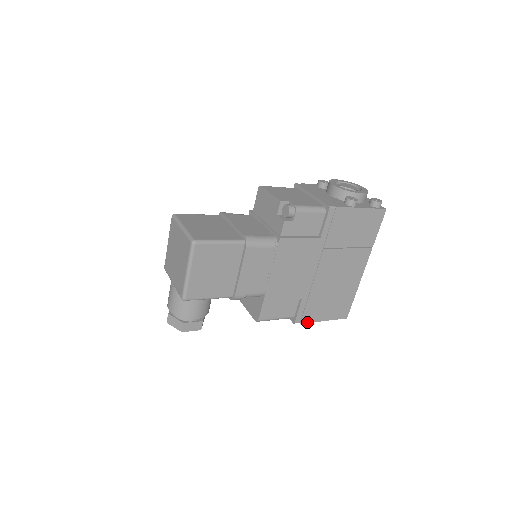
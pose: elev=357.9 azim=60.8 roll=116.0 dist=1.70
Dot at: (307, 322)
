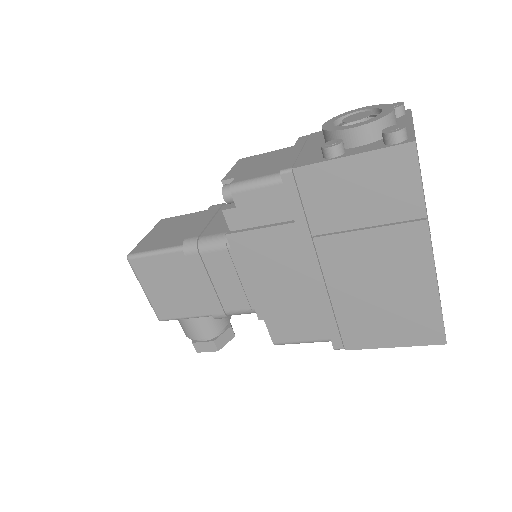
Dot at: (358, 348)
